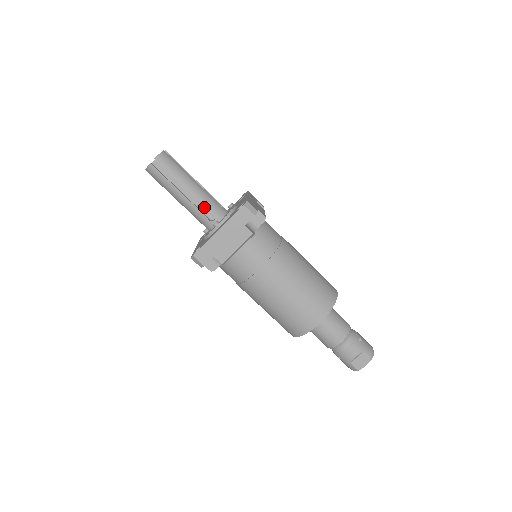
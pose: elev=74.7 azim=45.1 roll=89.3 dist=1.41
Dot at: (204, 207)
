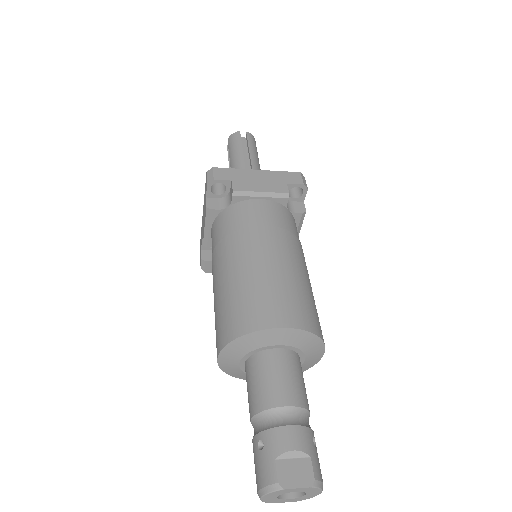
Dot at: occluded
